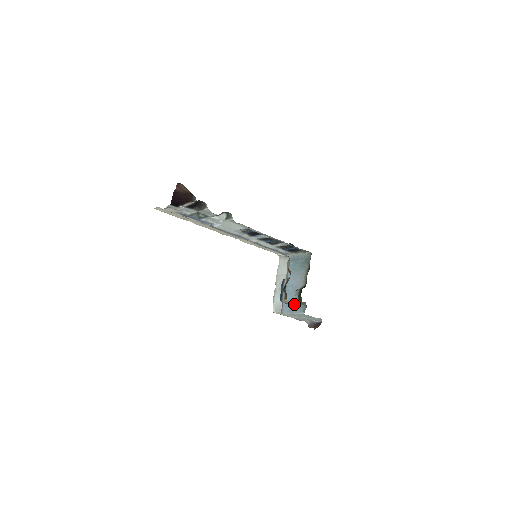
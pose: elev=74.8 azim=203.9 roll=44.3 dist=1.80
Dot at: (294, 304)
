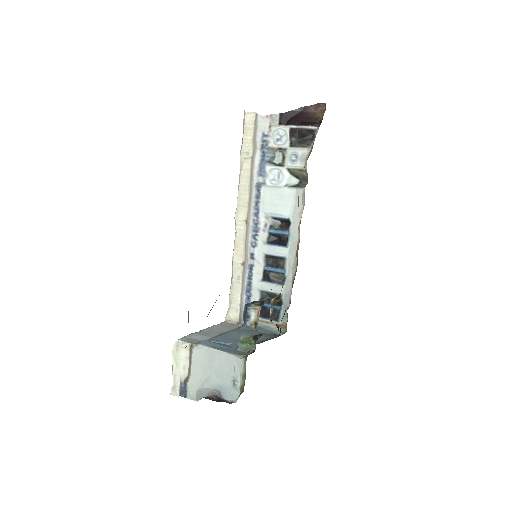
Dot at: (228, 346)
